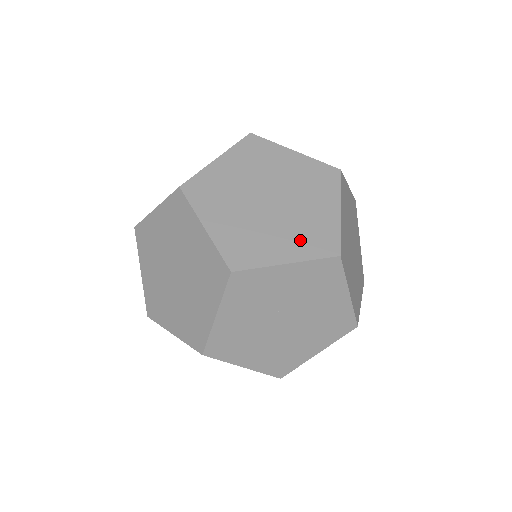
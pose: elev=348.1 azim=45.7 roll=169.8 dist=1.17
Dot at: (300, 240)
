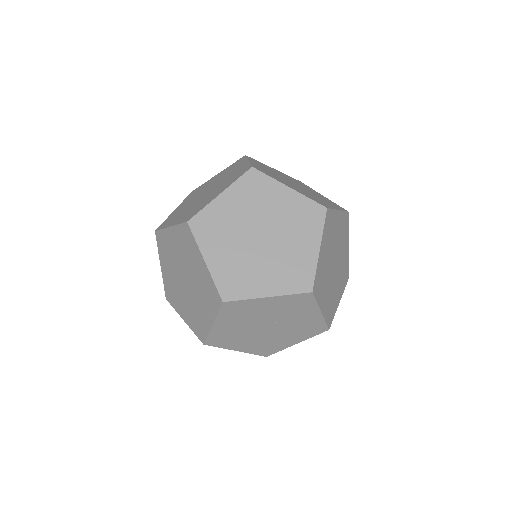
Dot at: (329, 303)
